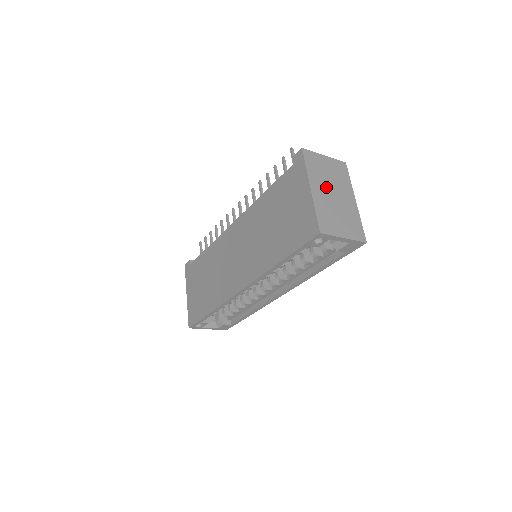
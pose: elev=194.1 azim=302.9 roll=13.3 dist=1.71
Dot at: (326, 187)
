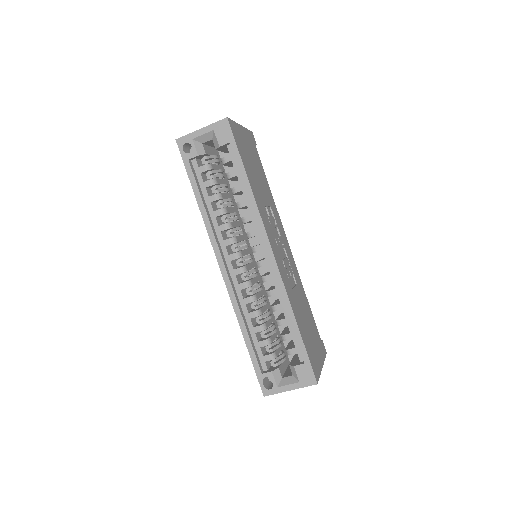
Dot at: occluded
